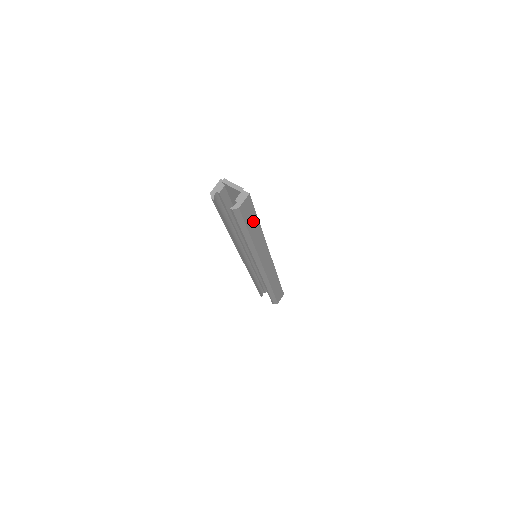
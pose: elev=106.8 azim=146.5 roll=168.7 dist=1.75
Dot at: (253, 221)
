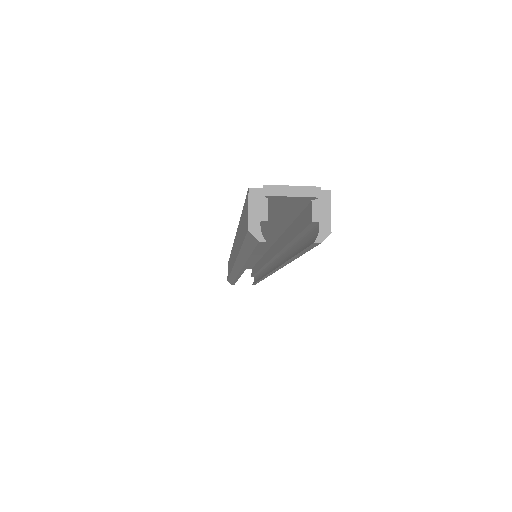
Dot at: occluded
